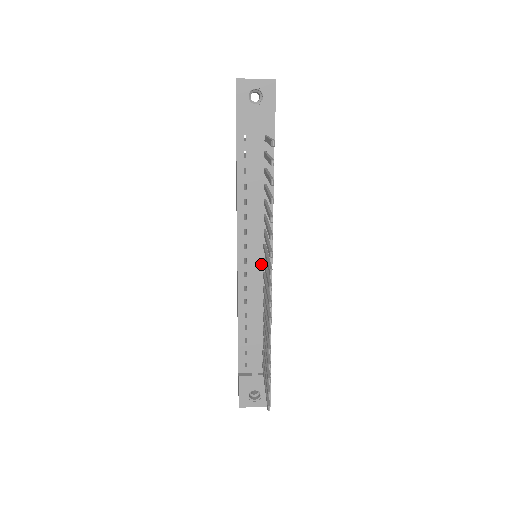
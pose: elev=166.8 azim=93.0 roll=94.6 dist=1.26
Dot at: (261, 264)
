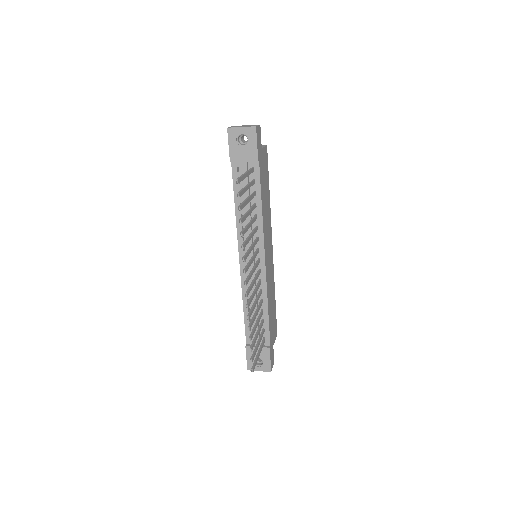
Dot at: occluded
